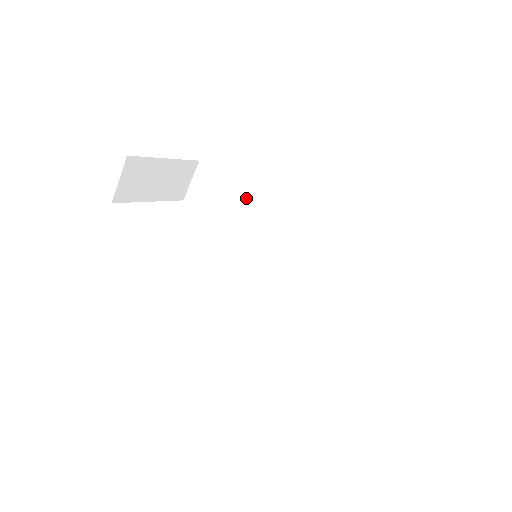
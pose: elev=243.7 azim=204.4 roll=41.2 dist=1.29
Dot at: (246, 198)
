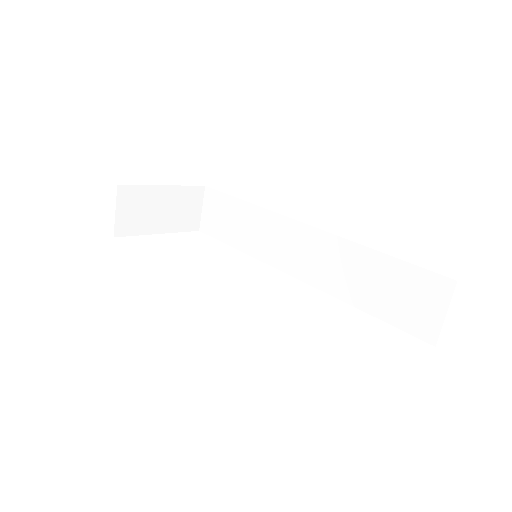
Dot at: (251, 208)
